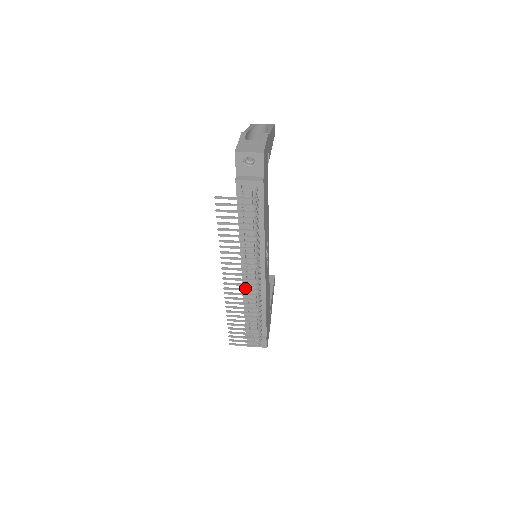
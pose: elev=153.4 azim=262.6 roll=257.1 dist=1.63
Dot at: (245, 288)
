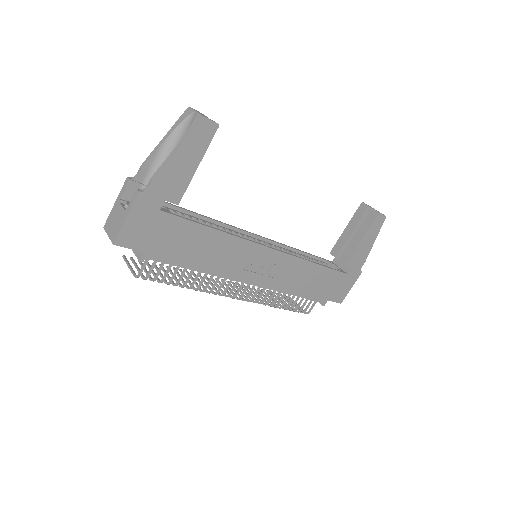
Dot at: occluded
